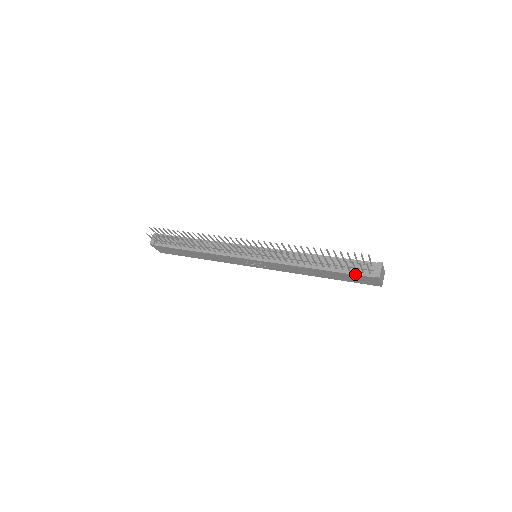
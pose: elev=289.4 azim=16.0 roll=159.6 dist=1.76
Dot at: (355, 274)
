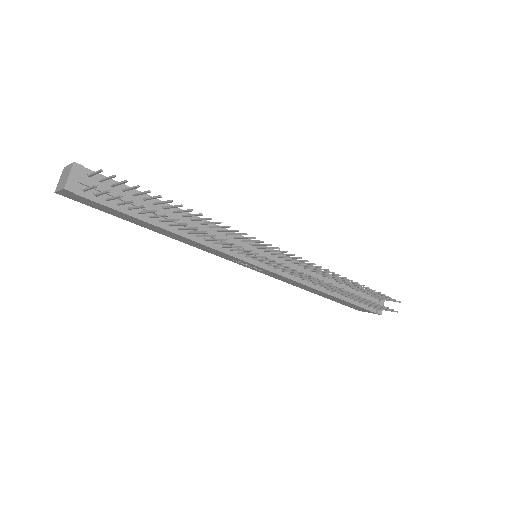
Dot at: (362, 307)
